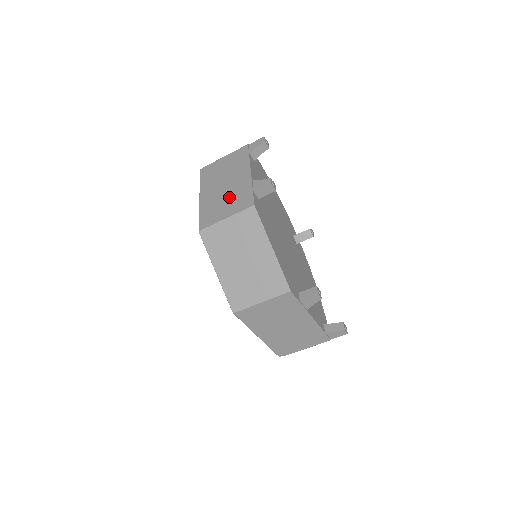
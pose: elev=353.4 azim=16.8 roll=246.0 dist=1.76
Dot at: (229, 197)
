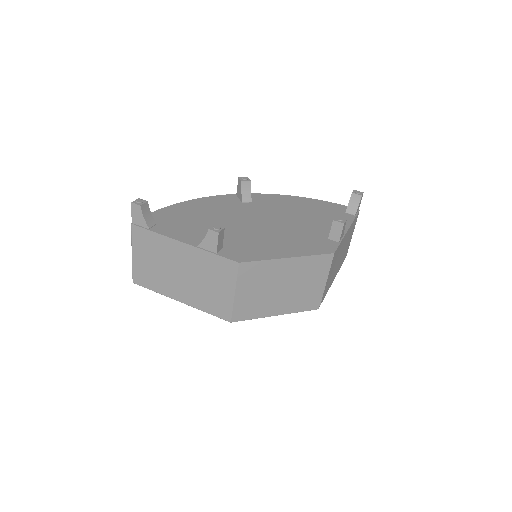
Dot at: (205, 278)
